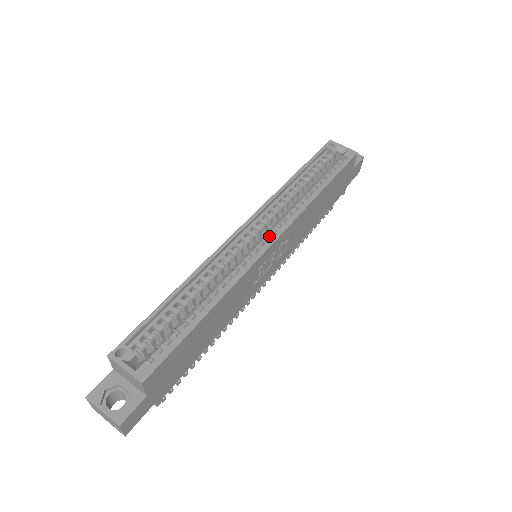
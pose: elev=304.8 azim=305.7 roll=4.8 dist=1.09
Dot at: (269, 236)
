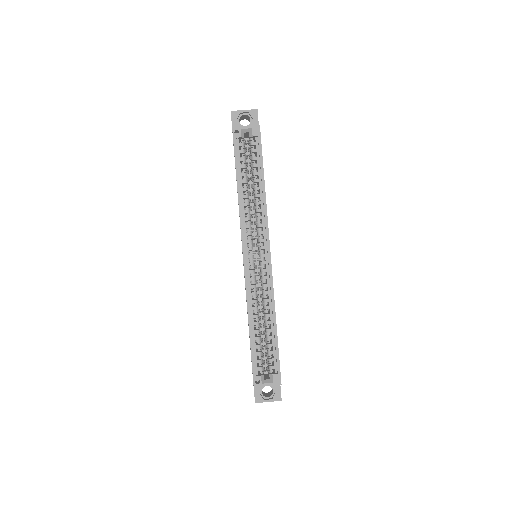
Dot at: occluded
